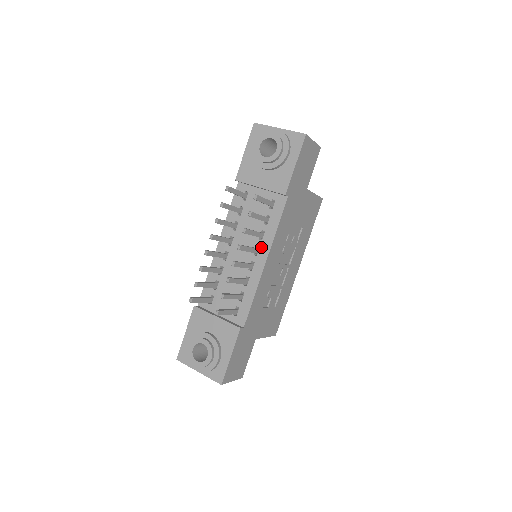
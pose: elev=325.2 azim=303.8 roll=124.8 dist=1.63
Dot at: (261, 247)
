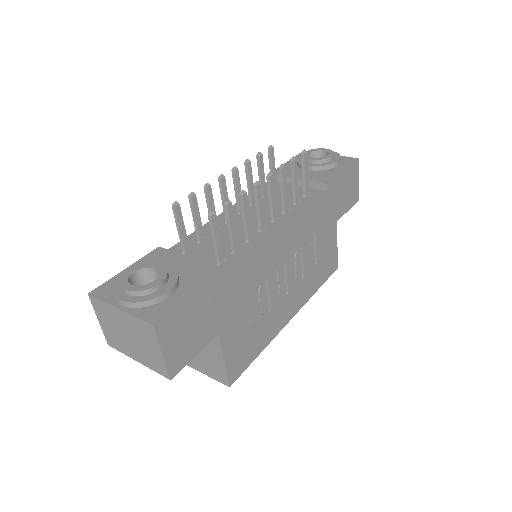
Dot at: (281, 217)
